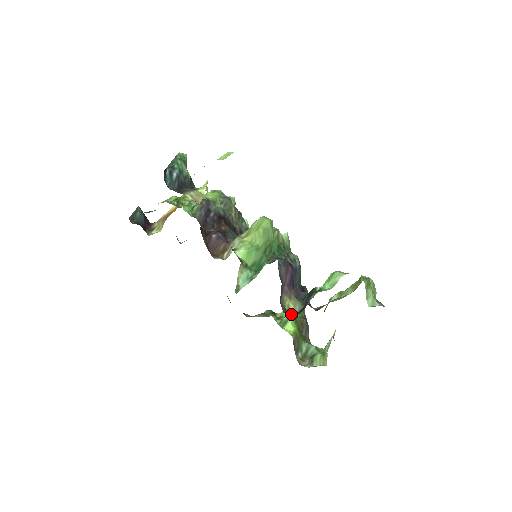
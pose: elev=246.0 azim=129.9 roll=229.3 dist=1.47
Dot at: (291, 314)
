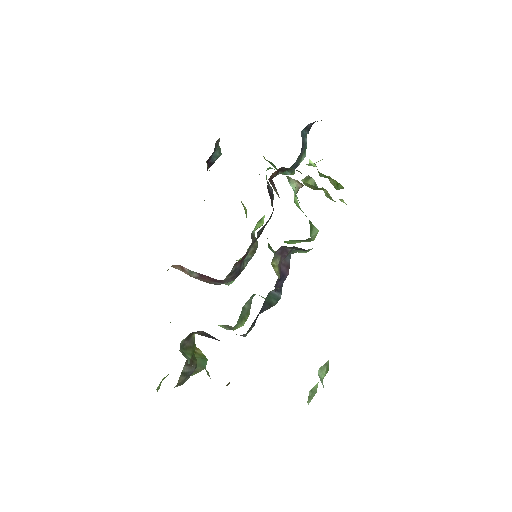
Dot at: occluded
